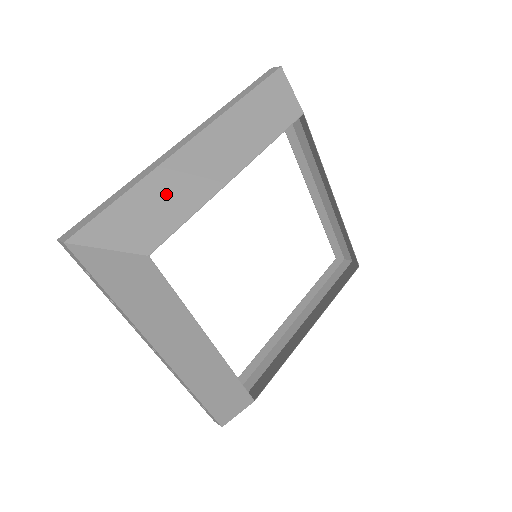
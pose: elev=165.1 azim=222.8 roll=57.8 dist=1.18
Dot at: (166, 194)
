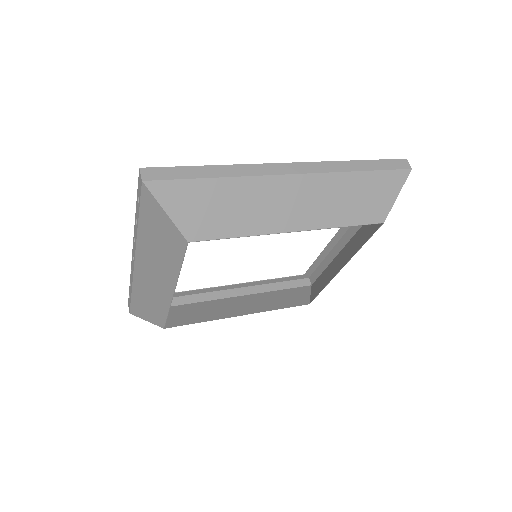
Dot at: (241, 204)
